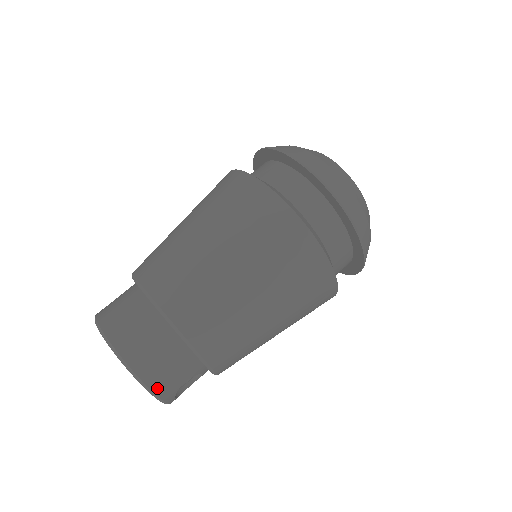
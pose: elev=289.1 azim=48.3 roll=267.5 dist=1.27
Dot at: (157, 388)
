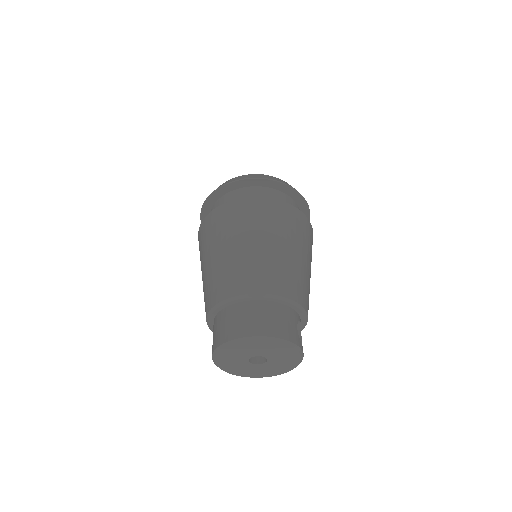
Dot at: (288, 337)
